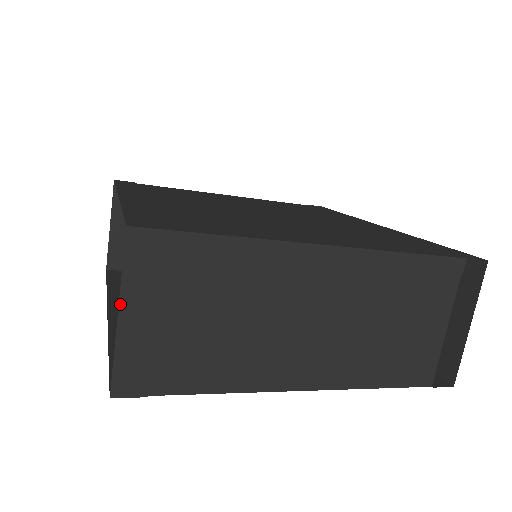
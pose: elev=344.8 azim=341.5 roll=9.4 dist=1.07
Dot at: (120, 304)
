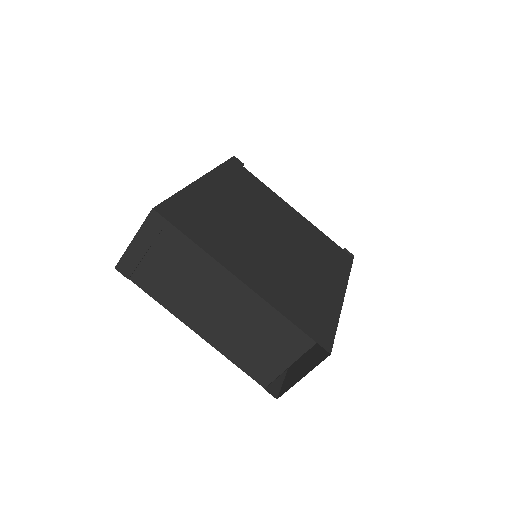
Dot at: (136, 236)
